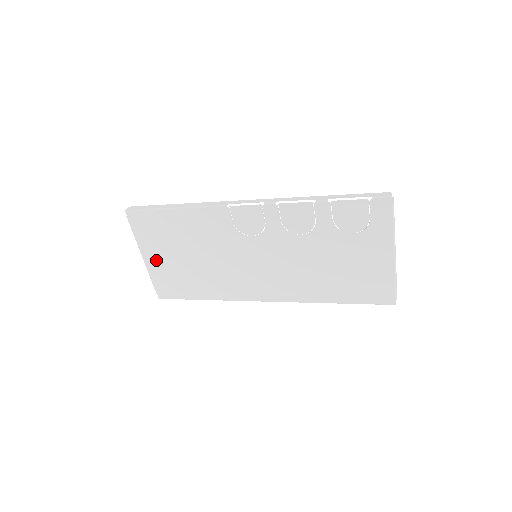
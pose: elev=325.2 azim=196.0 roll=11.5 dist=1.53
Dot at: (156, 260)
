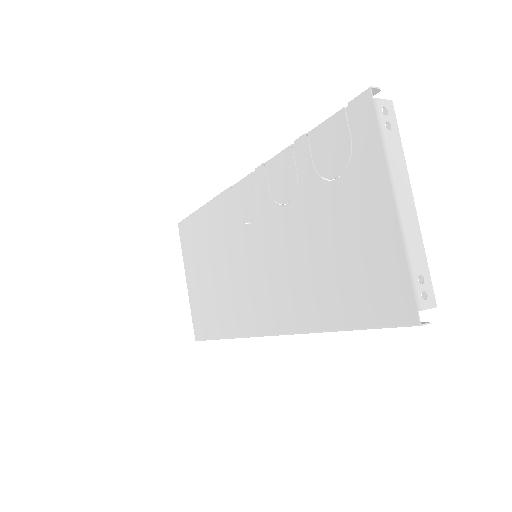
Dot at: (193, 282)
